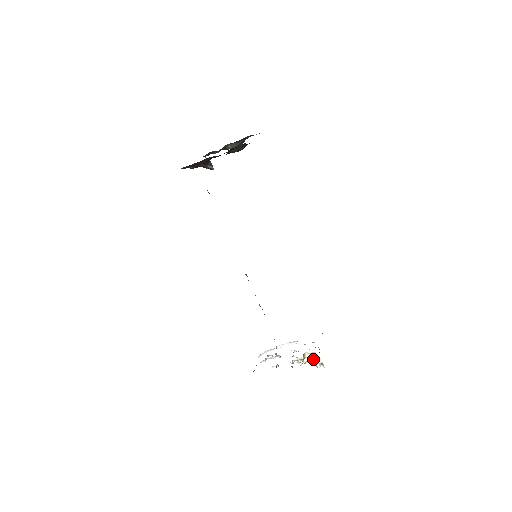
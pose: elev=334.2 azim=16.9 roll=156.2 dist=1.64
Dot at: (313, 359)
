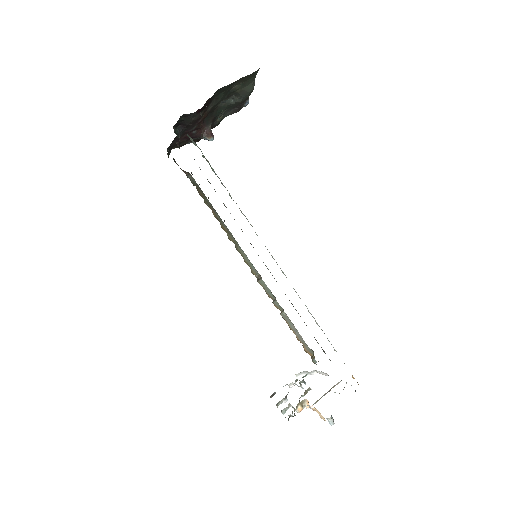
Dot at: (317, 411)
